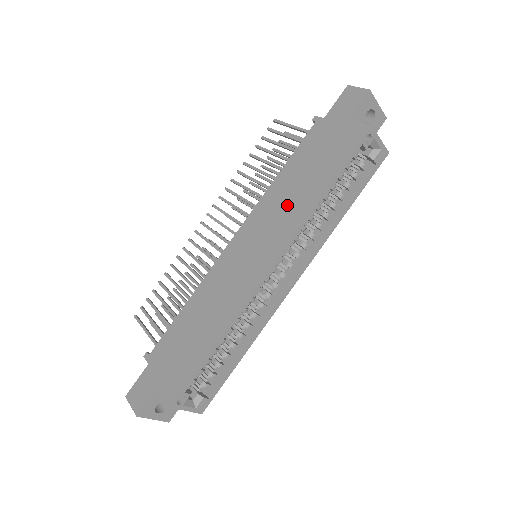
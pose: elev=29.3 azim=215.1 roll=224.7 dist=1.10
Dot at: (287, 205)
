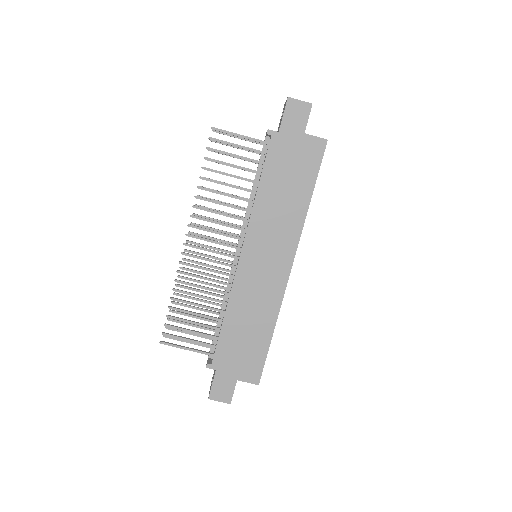
Dot at: (281, 217)
